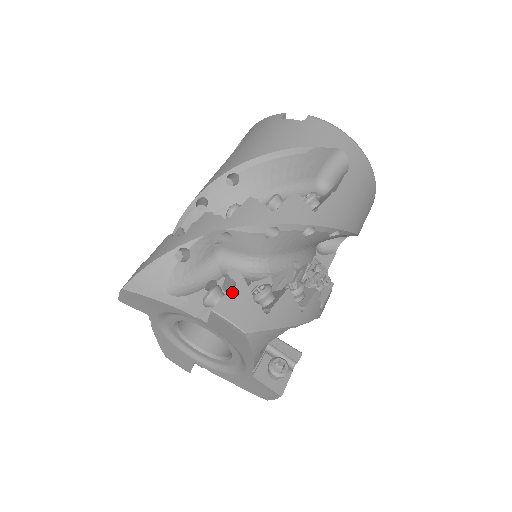
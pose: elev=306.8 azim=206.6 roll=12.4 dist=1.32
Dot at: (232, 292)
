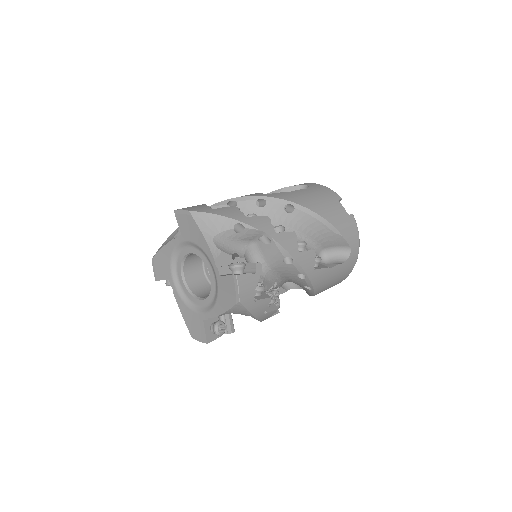
Dot at: (251, 275)
